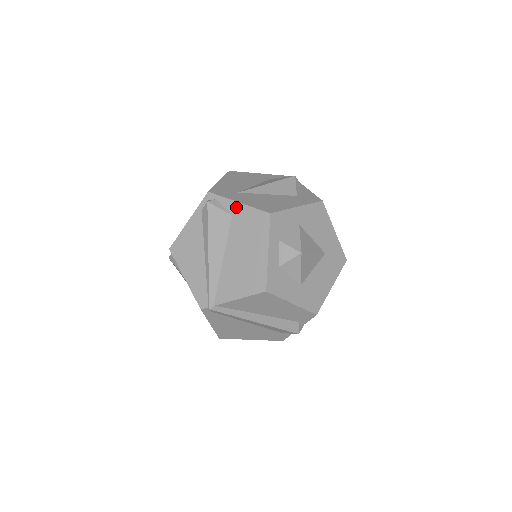
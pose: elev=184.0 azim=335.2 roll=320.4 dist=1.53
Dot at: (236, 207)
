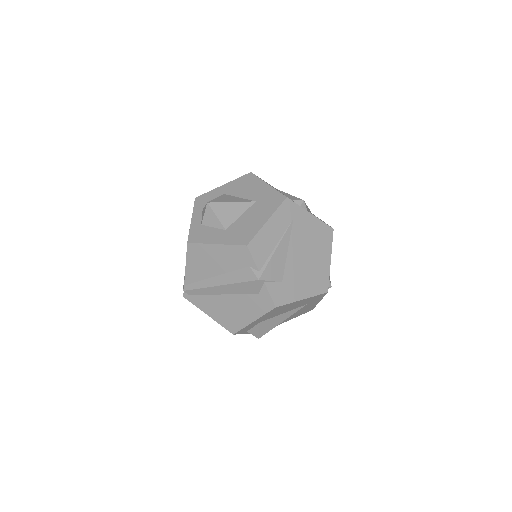
Dot at: occluded
